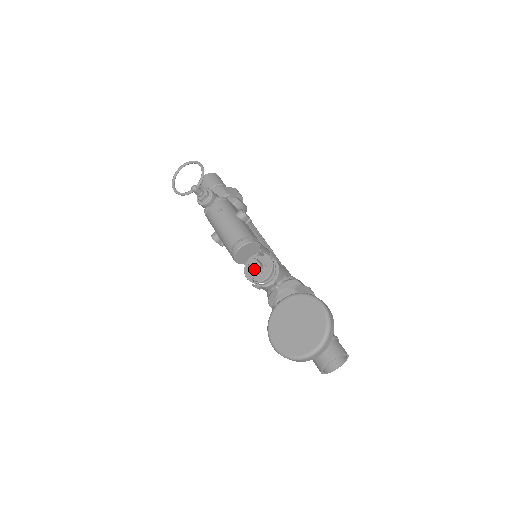
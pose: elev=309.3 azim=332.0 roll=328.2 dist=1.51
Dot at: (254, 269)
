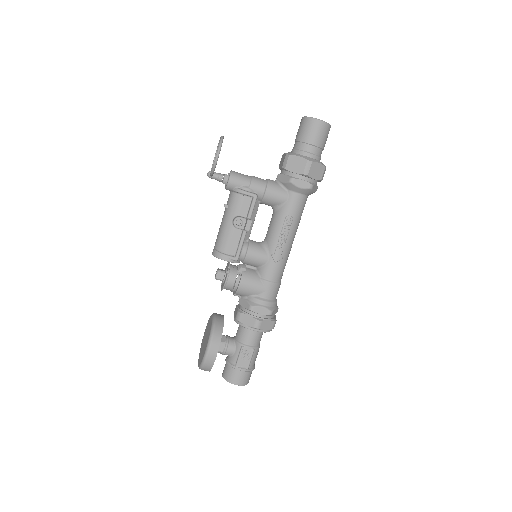
Dot at: occluded
